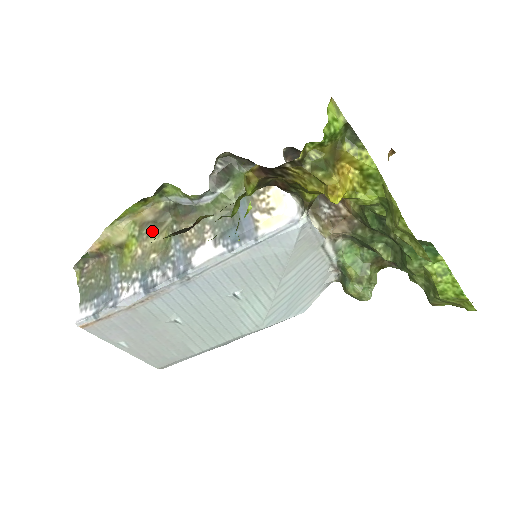
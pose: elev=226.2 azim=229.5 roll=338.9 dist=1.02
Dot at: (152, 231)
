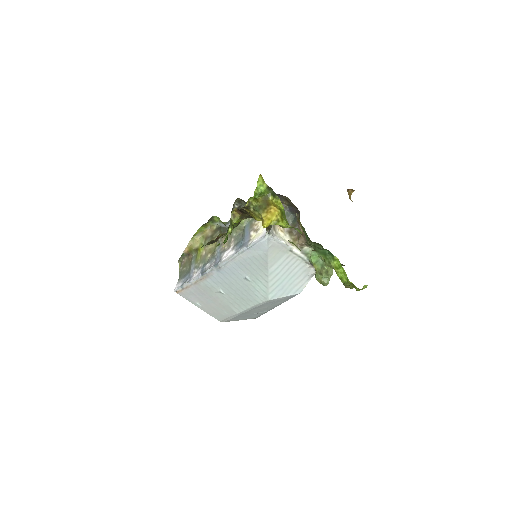
Dot at: occluded
